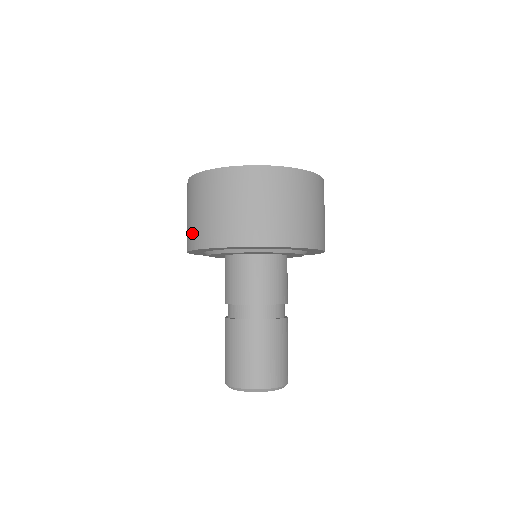
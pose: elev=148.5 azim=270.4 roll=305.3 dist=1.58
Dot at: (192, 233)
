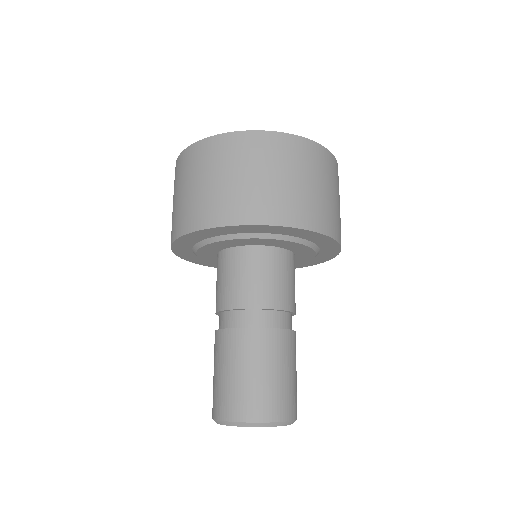
Dot at: (192, 211)
